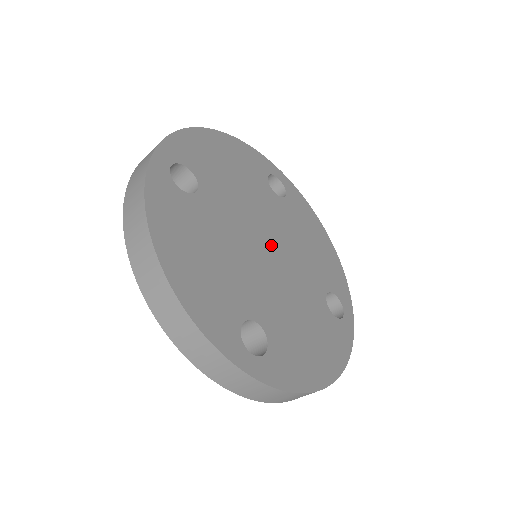
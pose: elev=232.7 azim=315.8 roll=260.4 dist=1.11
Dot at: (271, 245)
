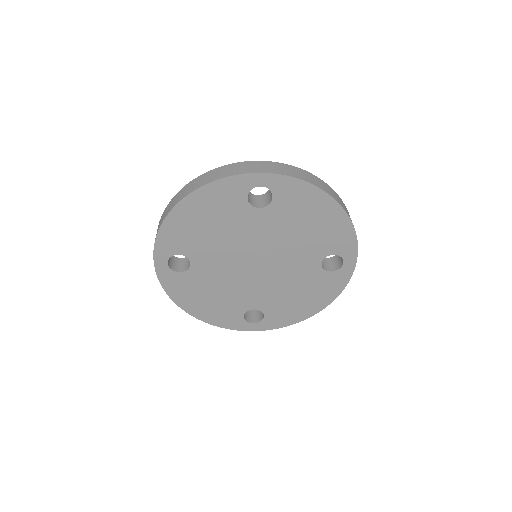
Dot at: (259, 259)
